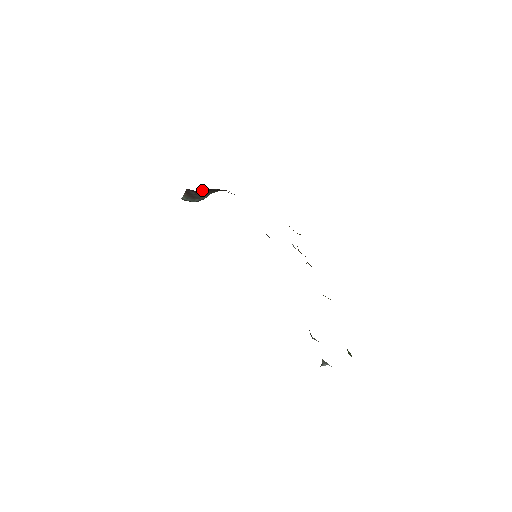
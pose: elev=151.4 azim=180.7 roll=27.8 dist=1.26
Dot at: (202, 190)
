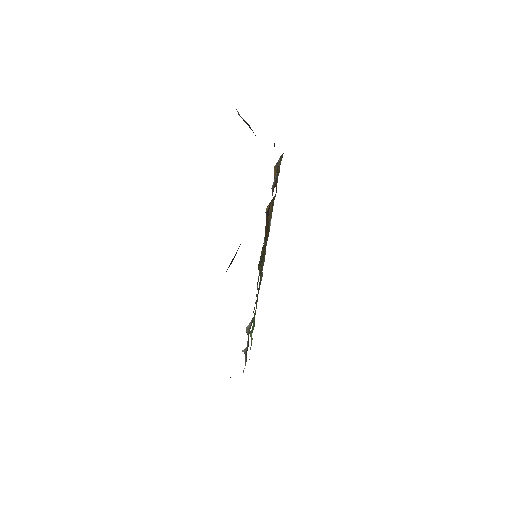
Dot at: occluded
